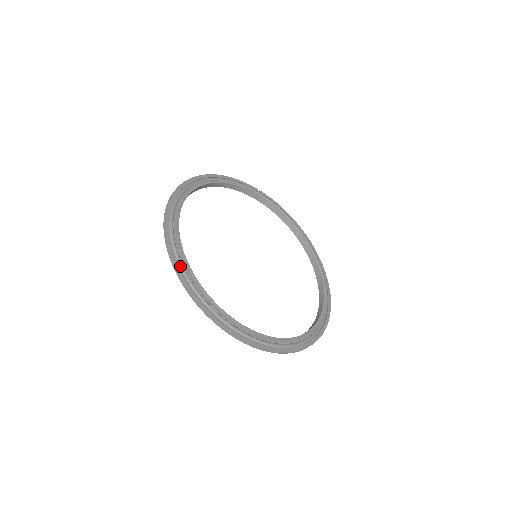
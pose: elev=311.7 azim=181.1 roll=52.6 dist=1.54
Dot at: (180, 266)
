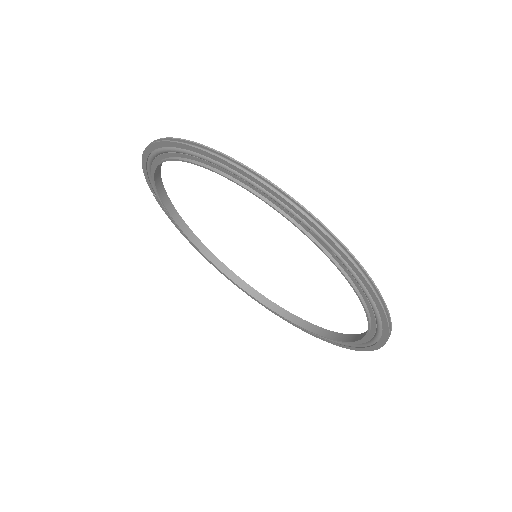
Dot at: (329, 236)
